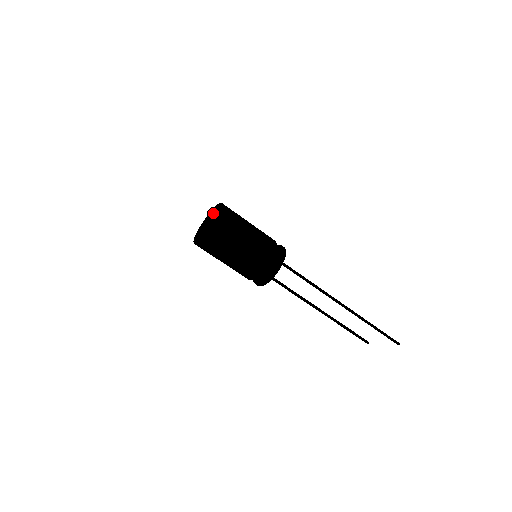
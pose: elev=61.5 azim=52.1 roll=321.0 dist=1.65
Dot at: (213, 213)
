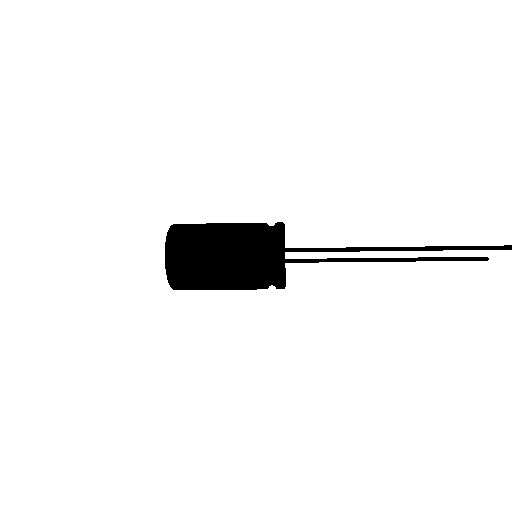
Dot at: occluded
